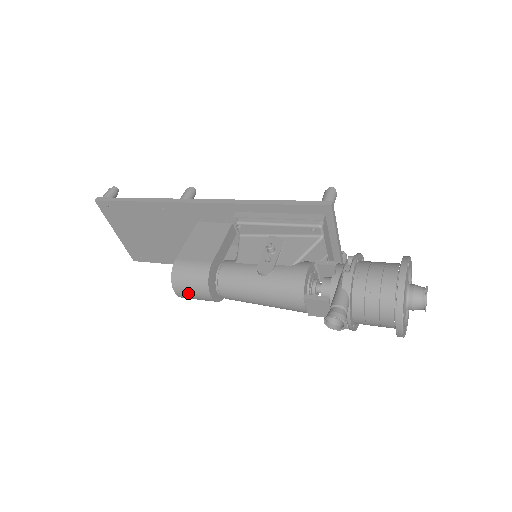
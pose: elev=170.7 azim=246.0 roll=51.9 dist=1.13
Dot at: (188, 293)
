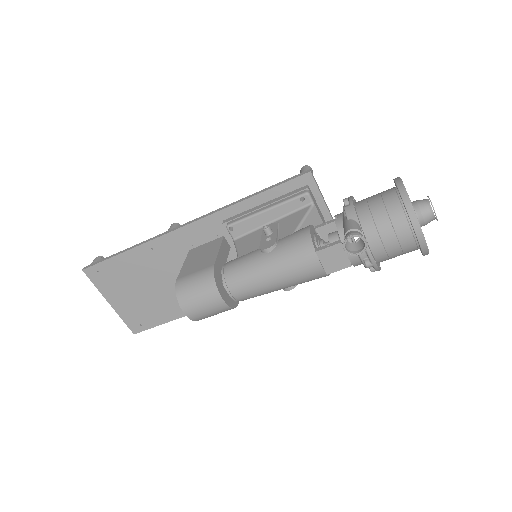
Dot at: (198, 307)
